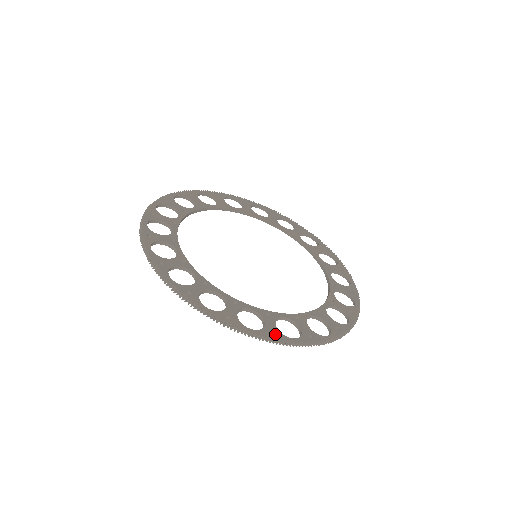
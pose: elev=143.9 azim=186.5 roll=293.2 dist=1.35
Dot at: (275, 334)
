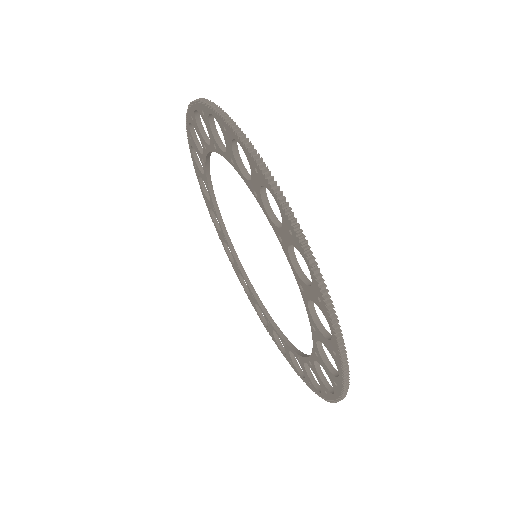
Dot at: (299, 234)
